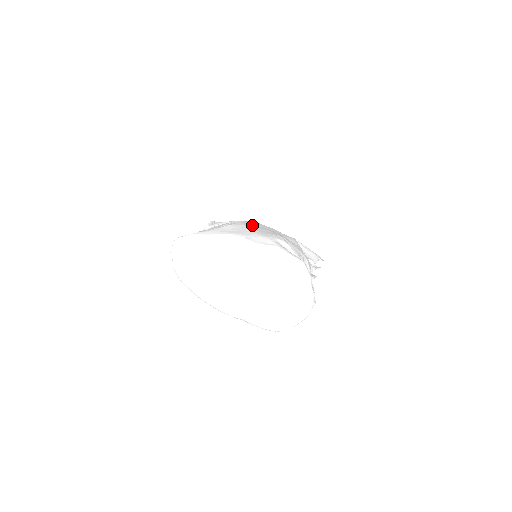
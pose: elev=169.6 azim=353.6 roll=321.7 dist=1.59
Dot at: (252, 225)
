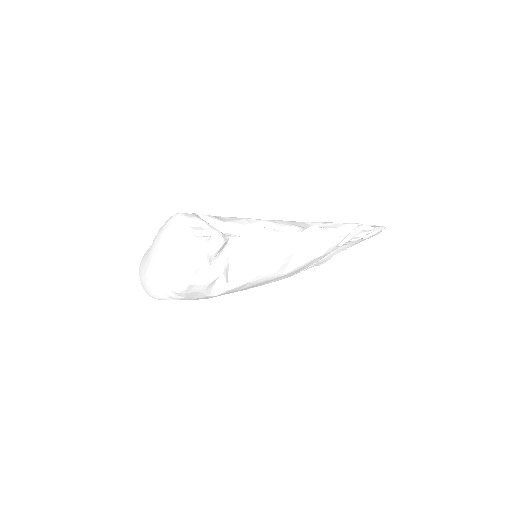
Dot at: occluded
